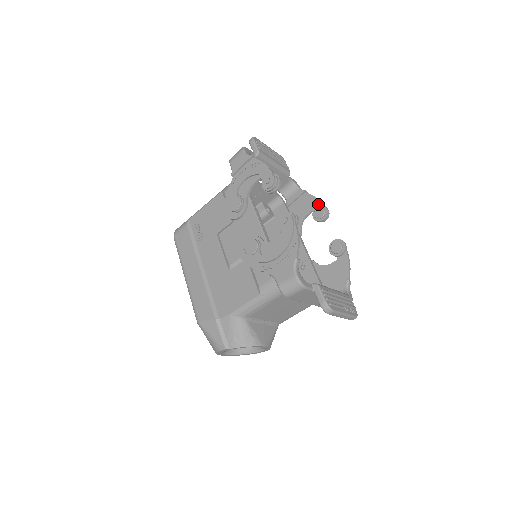
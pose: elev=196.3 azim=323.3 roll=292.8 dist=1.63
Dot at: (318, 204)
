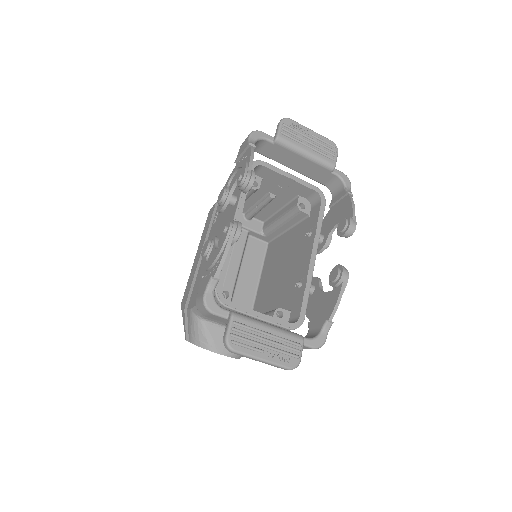
Dot at: (349, 213)
